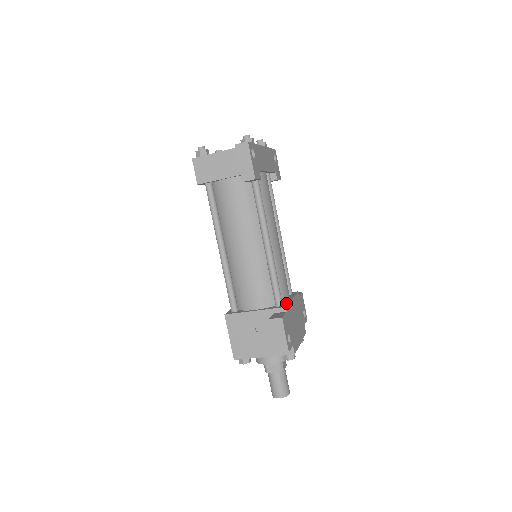
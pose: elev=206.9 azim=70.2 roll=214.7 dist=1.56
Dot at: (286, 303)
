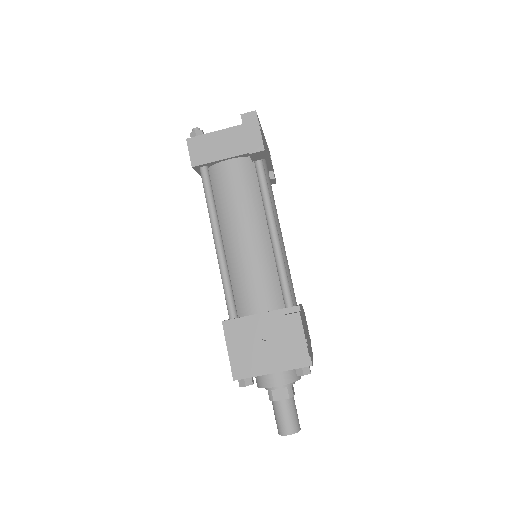
Dot at: occluded
